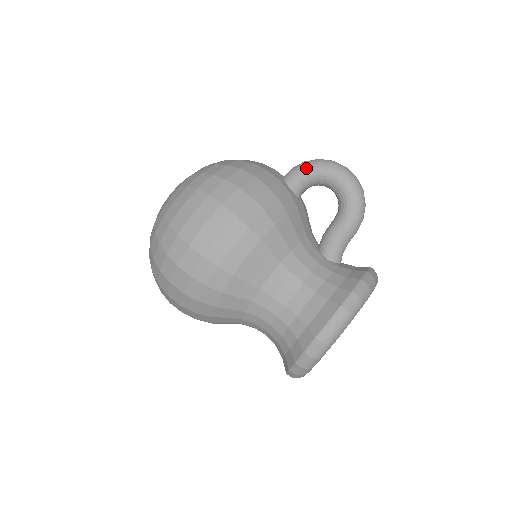
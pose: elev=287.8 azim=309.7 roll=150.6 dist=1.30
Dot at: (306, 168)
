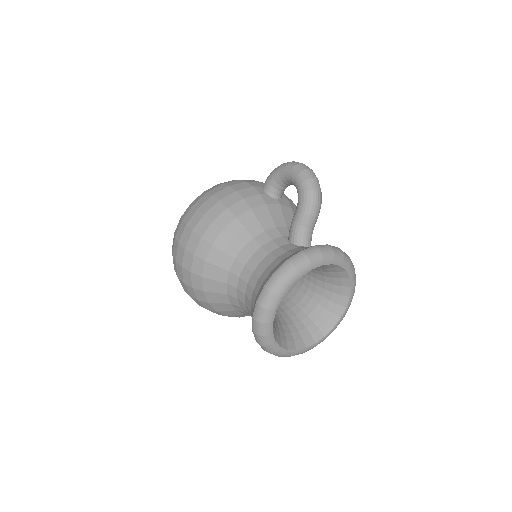
Dot at: (273, 173)
